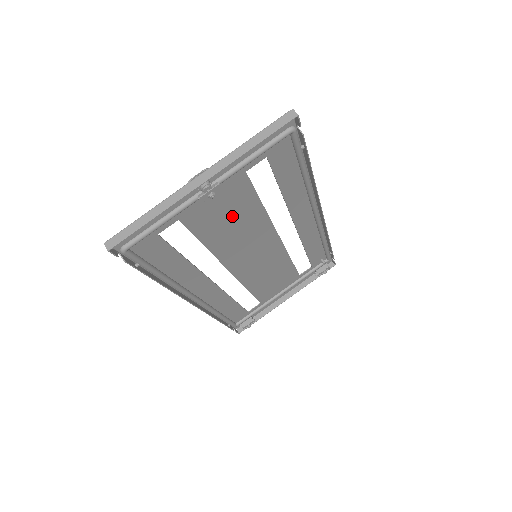
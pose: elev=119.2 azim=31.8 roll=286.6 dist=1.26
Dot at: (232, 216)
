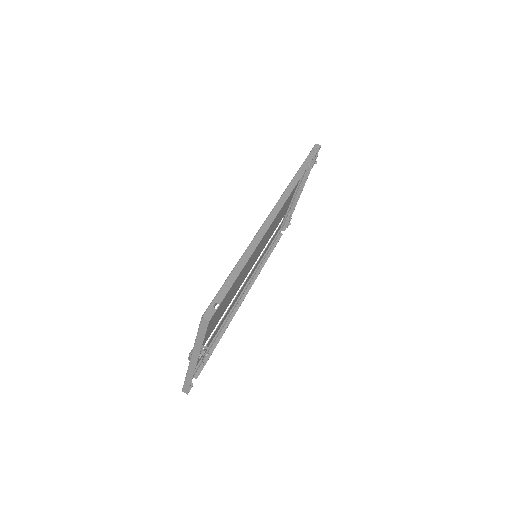
Dot at: (223, 307)
